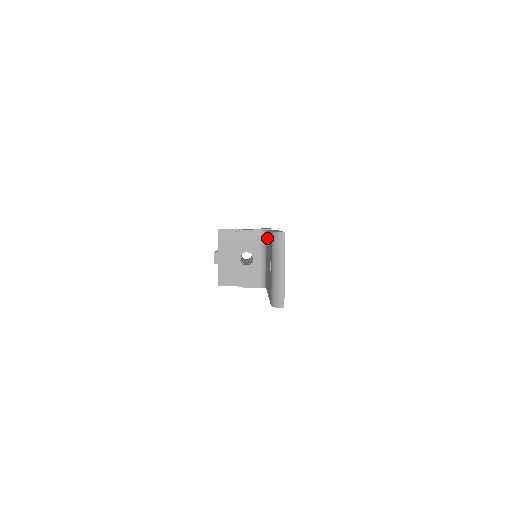
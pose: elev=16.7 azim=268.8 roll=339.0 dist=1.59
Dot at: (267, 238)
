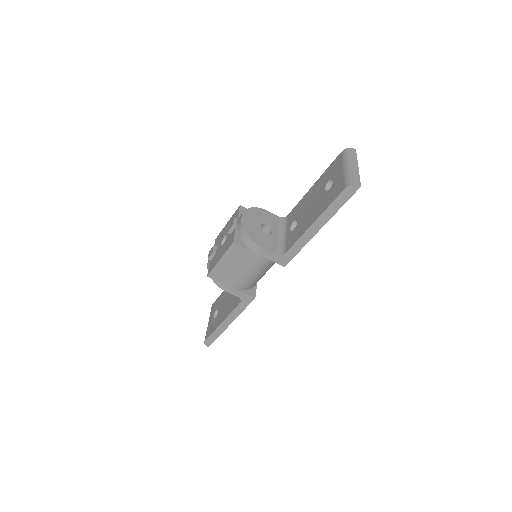
Dot at: (297, 208)
